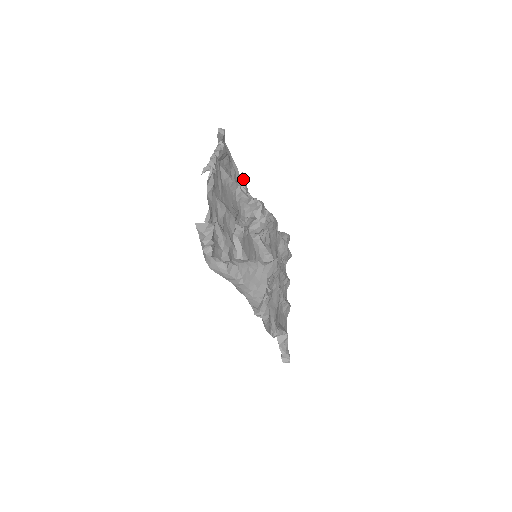
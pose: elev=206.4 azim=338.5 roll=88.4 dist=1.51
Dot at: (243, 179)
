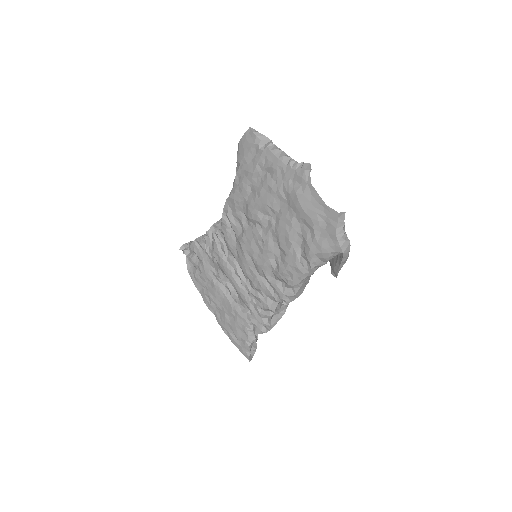
Dot at: occluded
